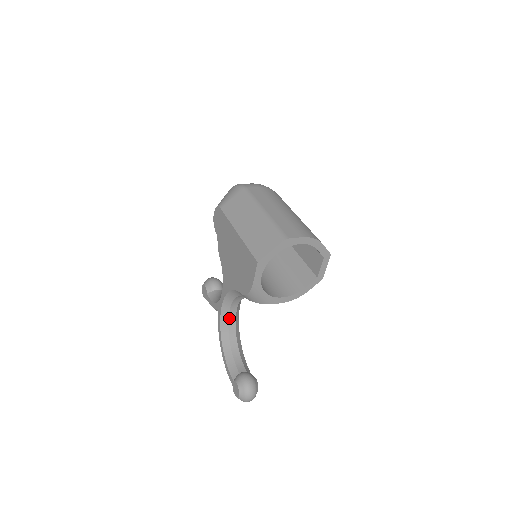
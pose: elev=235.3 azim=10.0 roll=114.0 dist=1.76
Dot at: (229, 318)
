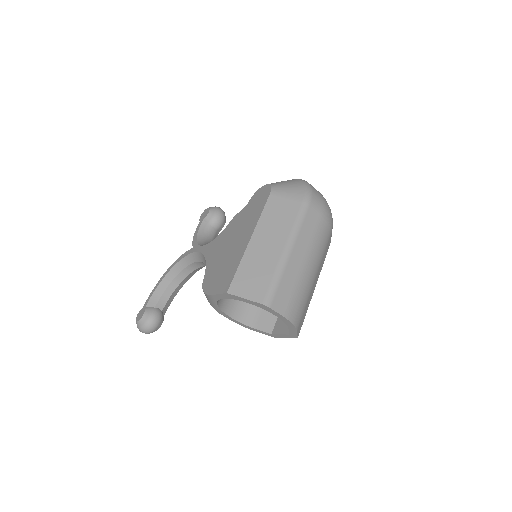
Dot at: (191, 264)
